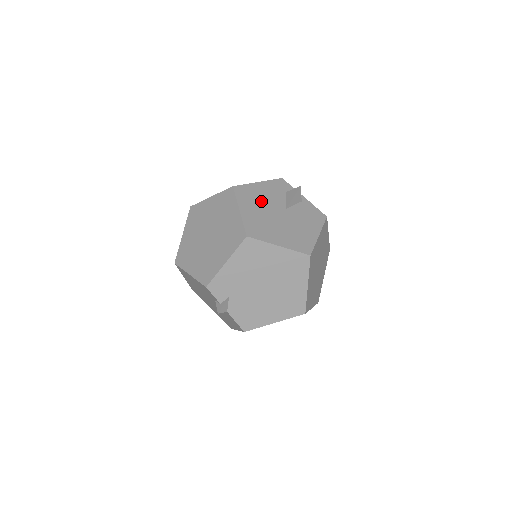
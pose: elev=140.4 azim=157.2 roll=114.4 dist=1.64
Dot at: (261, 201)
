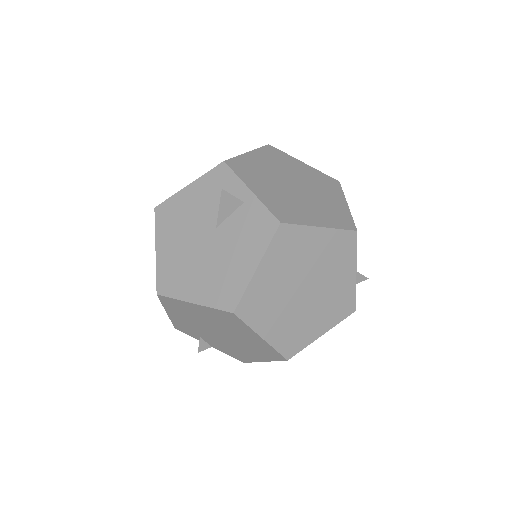
Dot at: (184, 223)
